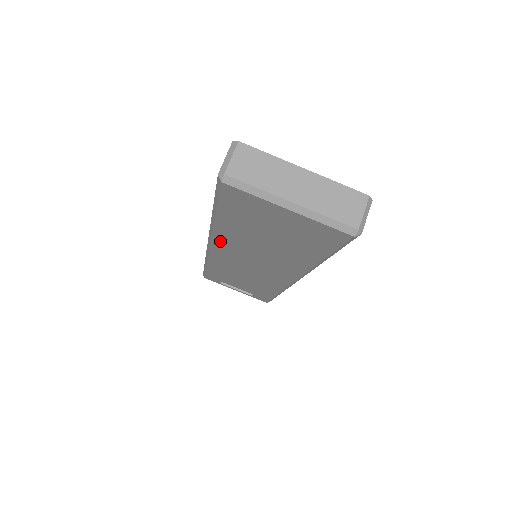
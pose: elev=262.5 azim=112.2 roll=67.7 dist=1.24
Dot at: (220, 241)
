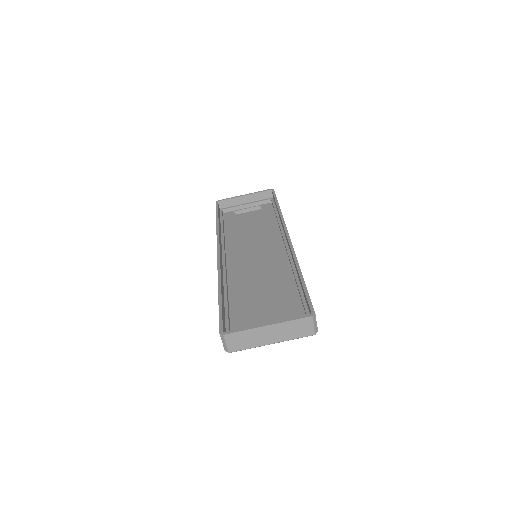
Dot at: occluded
